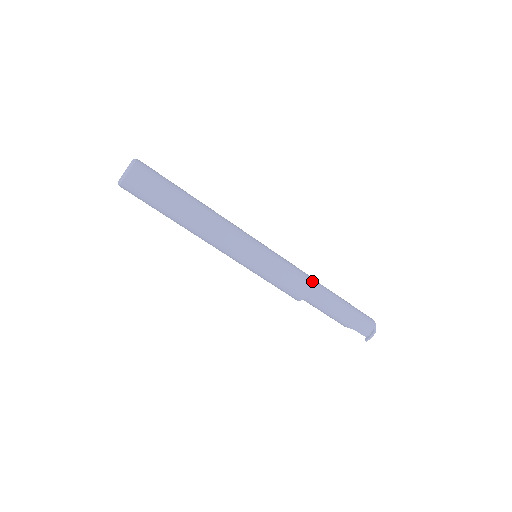
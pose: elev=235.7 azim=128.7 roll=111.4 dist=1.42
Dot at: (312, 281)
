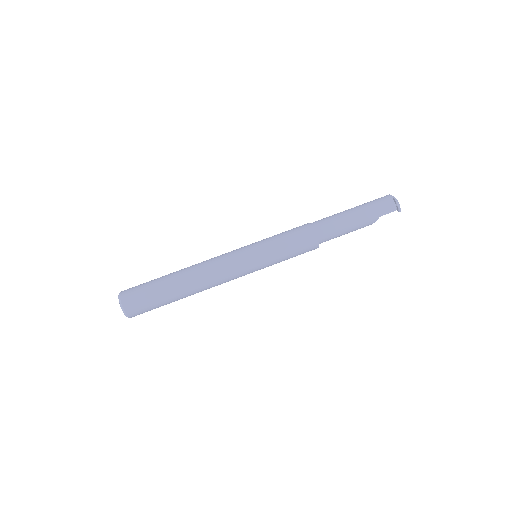
Dot at: (308, 225)
